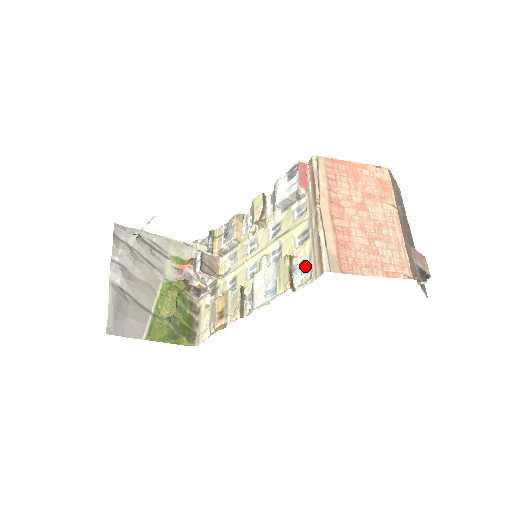
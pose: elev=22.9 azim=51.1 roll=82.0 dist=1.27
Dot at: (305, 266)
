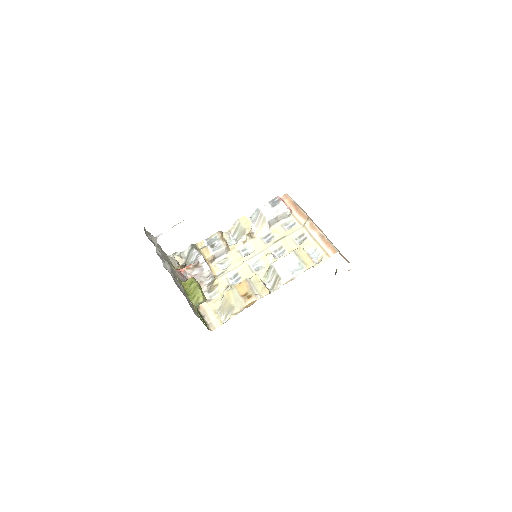
Dot at: (313, 254)
